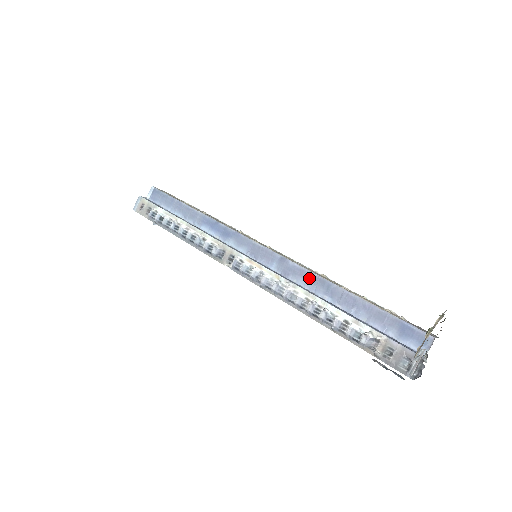
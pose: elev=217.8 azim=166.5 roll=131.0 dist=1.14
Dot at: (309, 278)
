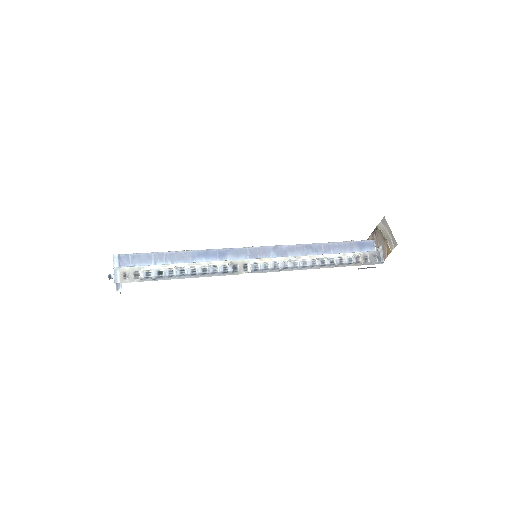
Dot at: (299, 249)
